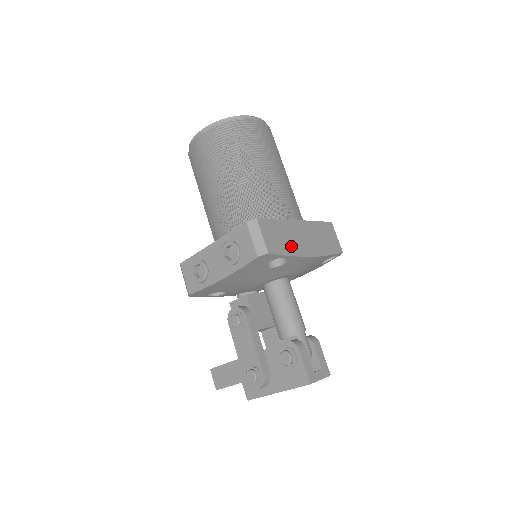
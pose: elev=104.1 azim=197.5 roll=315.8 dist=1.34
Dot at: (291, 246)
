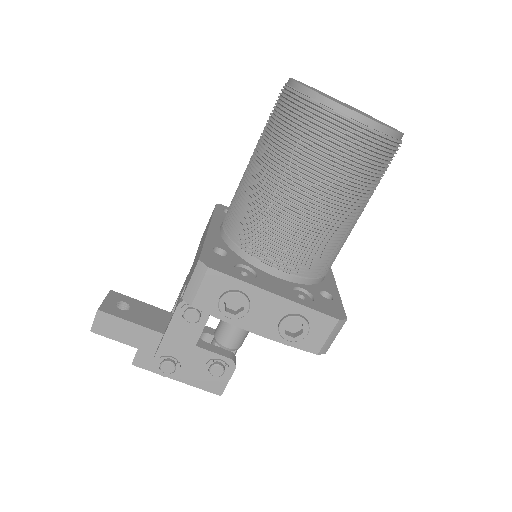
Dot at: occluded
